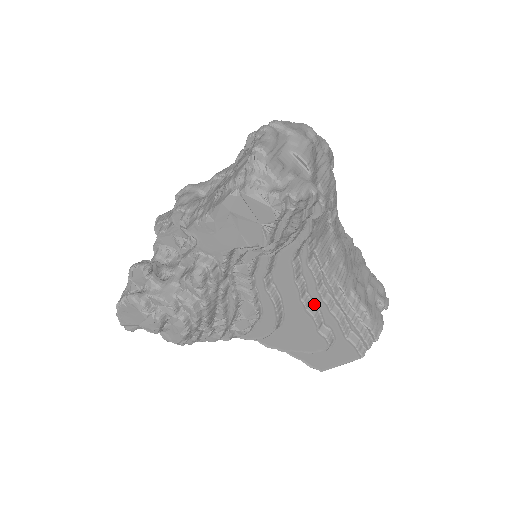
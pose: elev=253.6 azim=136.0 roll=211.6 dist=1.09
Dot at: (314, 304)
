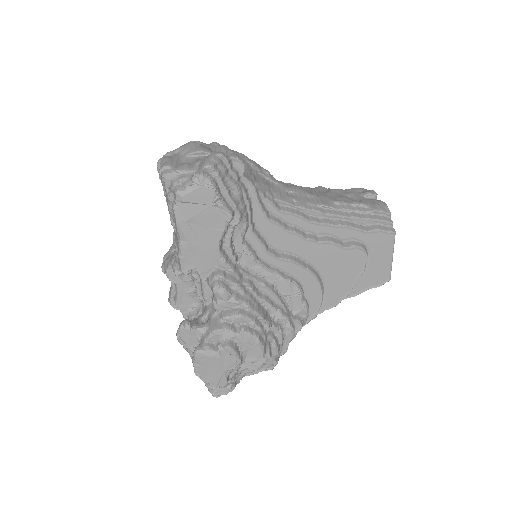
Dot at: (320, 235)
